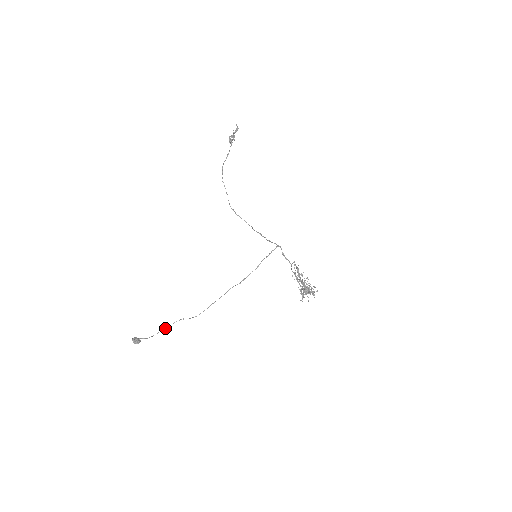
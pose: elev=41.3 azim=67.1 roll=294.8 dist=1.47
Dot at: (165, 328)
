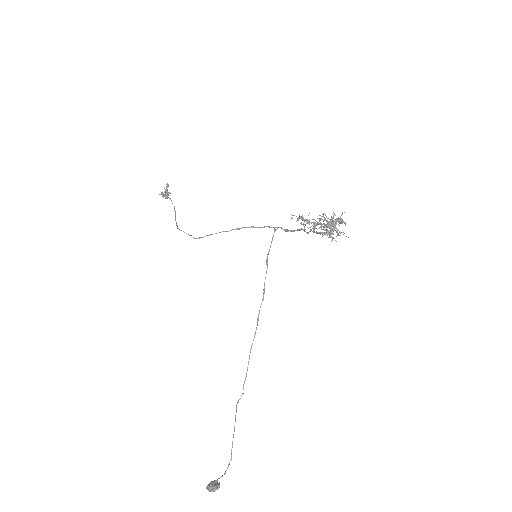
Dot at: occluded
